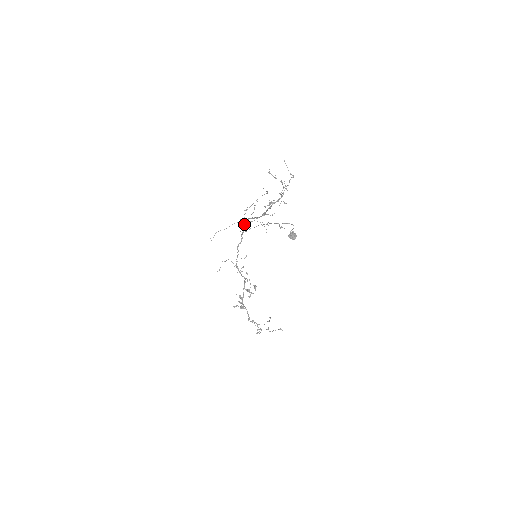
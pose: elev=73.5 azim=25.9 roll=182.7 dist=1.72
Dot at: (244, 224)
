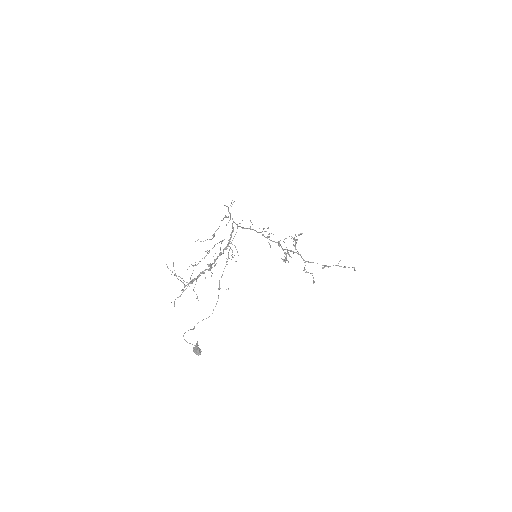
Dot at: (234, 222)
